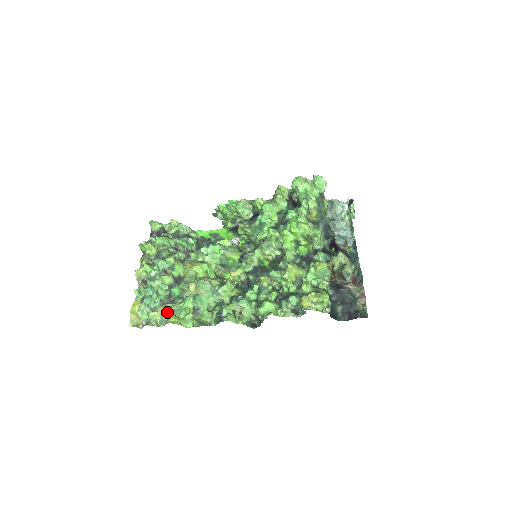
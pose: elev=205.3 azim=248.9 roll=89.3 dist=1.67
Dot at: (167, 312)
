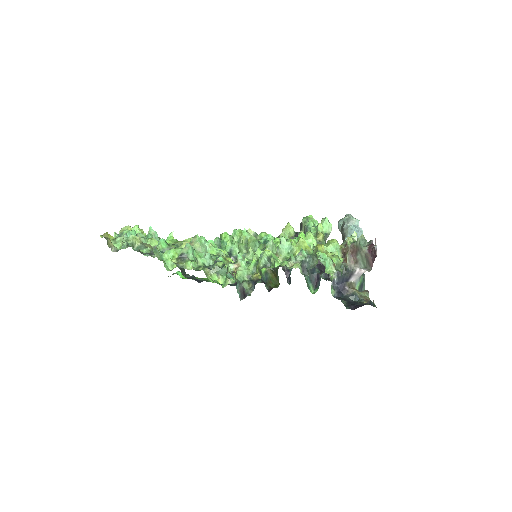
Dot at: (149, 246)
